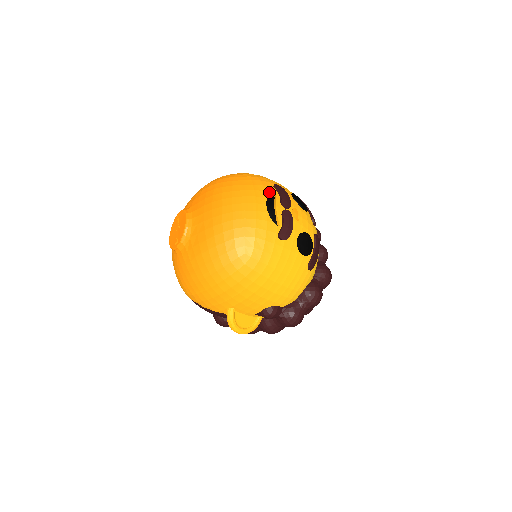
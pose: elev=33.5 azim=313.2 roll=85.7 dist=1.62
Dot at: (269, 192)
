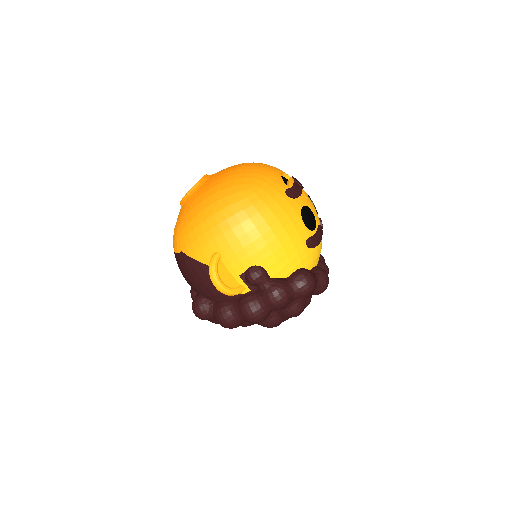
Dot at: occluded
